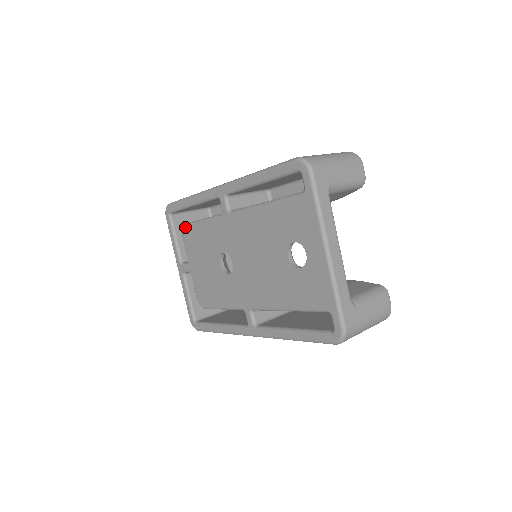
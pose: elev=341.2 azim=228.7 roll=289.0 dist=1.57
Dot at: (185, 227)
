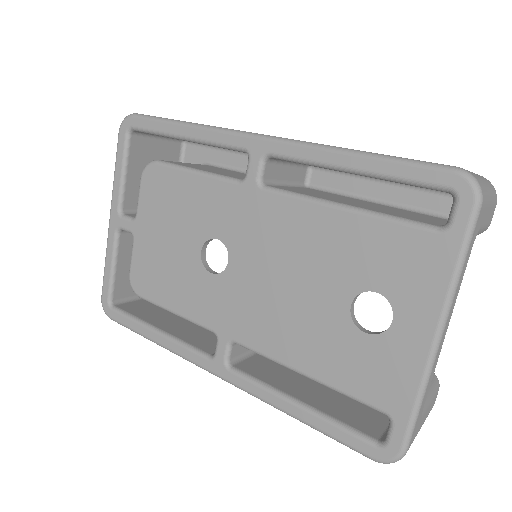
Dot at: (154, 165)
